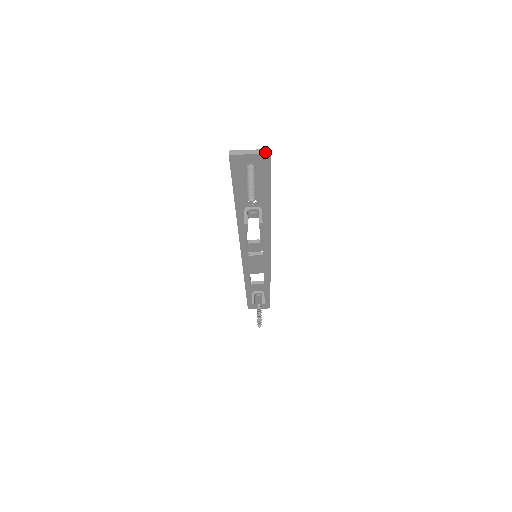
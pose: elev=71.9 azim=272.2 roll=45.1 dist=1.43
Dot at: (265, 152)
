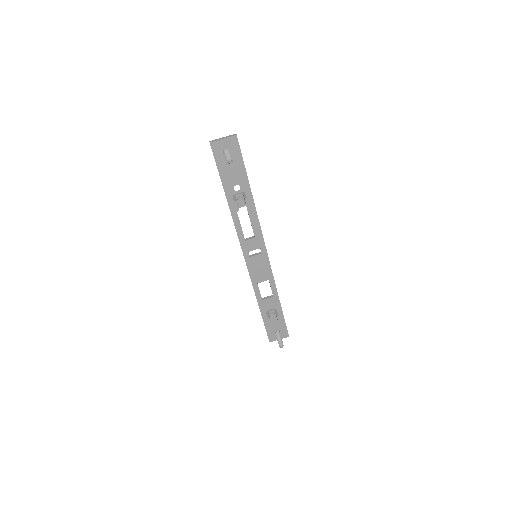
Dot at: (233, 135)
